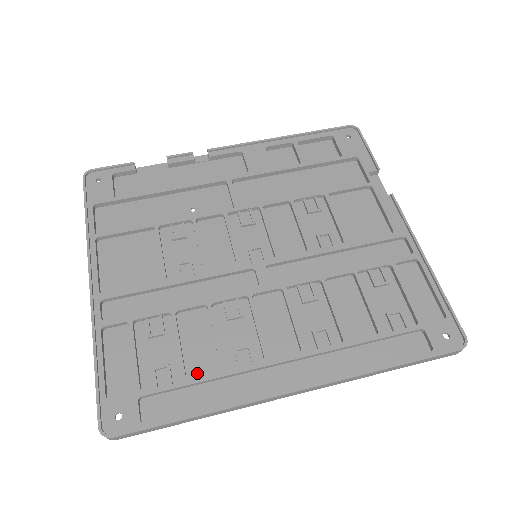
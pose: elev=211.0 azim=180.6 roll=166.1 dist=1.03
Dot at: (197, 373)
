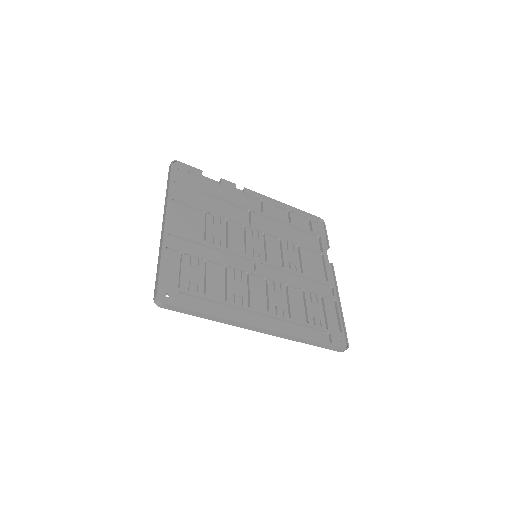
Dot at: (212, 296)
